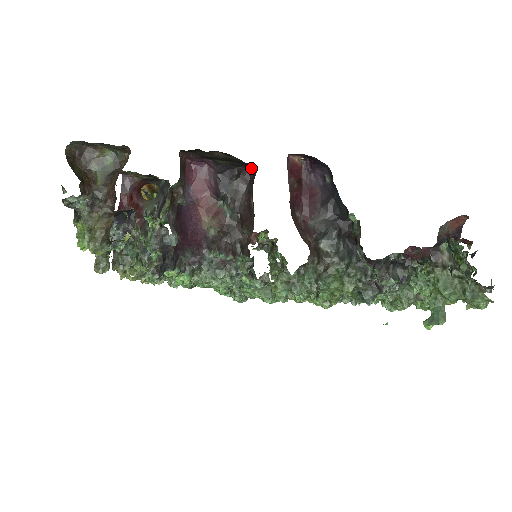
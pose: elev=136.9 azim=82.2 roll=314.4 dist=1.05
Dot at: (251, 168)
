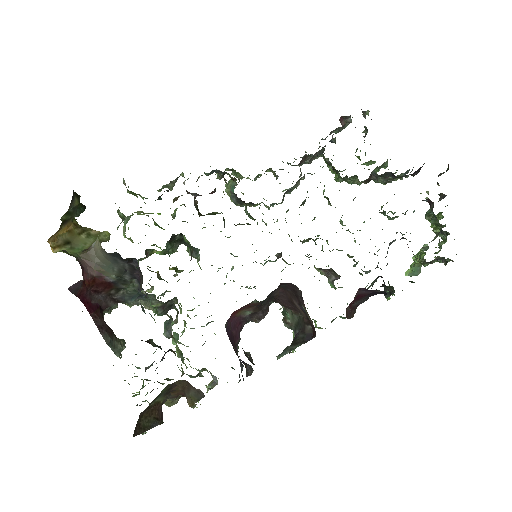
Dot at: (289, 284)
